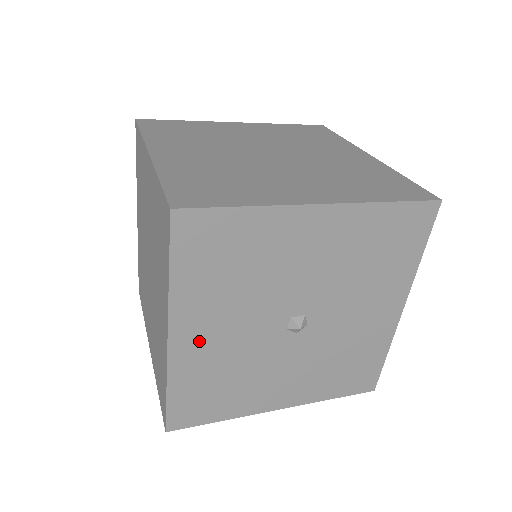
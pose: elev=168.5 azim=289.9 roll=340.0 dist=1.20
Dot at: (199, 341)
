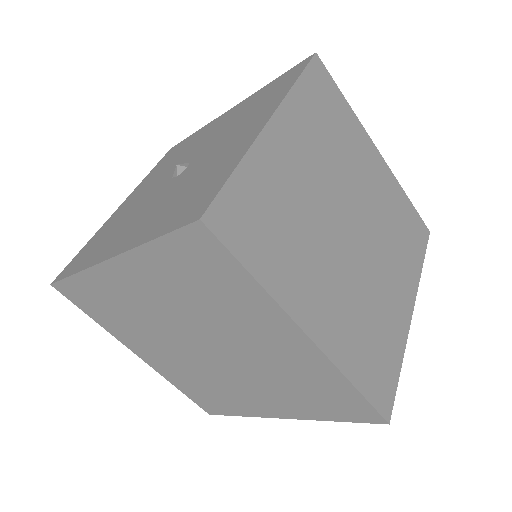
Dot at: occluded
